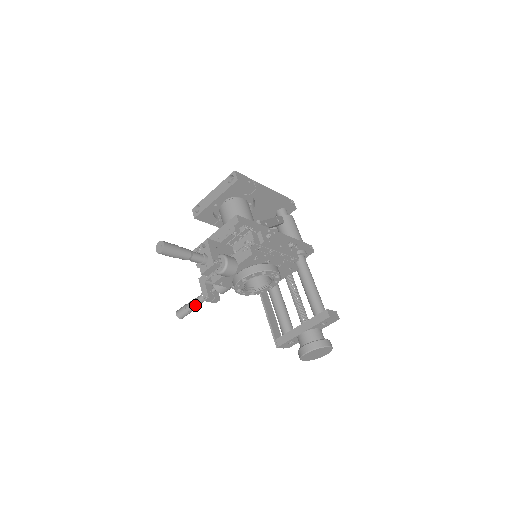
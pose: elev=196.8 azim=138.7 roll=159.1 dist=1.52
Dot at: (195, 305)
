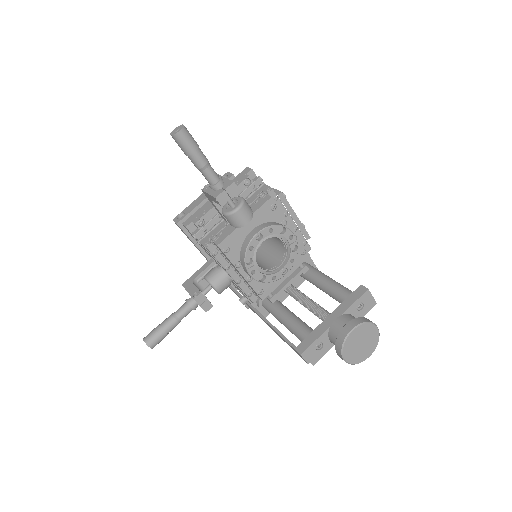
Dot at: (176, 318)
